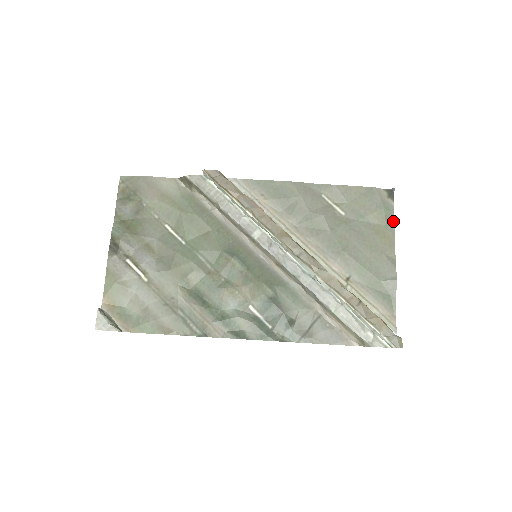
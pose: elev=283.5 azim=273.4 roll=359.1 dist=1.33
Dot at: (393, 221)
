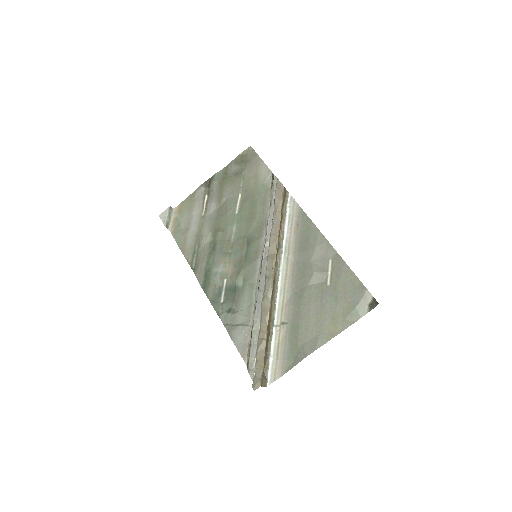
Dot at: (353, 322)
